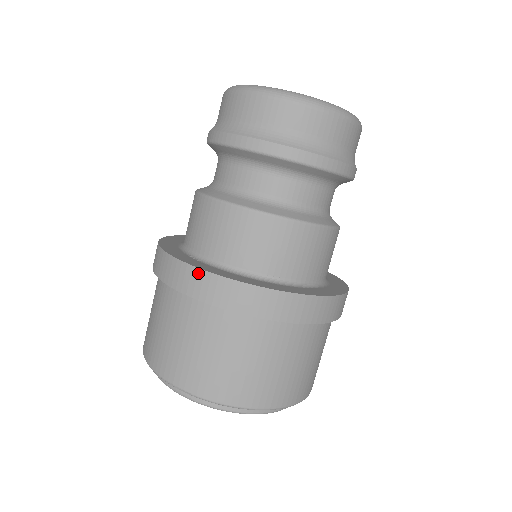
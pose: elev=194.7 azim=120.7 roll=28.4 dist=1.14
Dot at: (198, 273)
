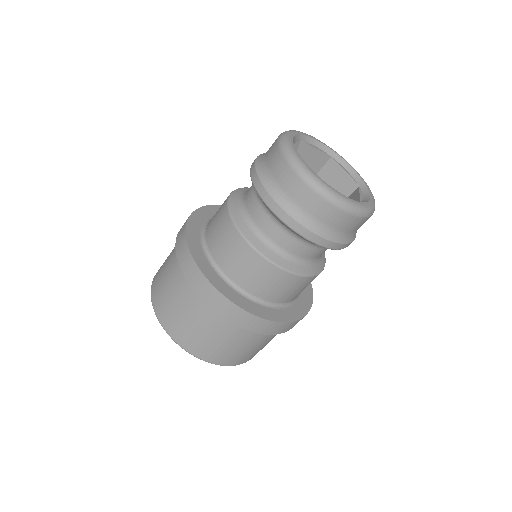
Dot at: (205, 280)
